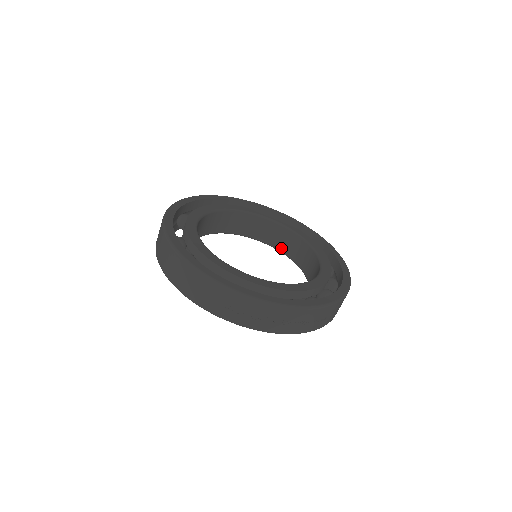
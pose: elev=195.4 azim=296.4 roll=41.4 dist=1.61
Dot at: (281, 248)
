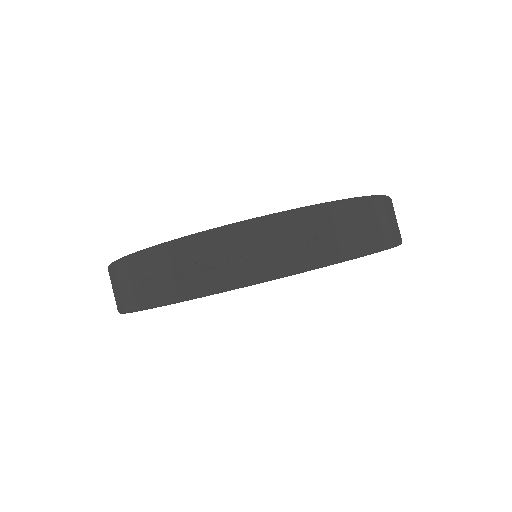
Dot at: occluded
